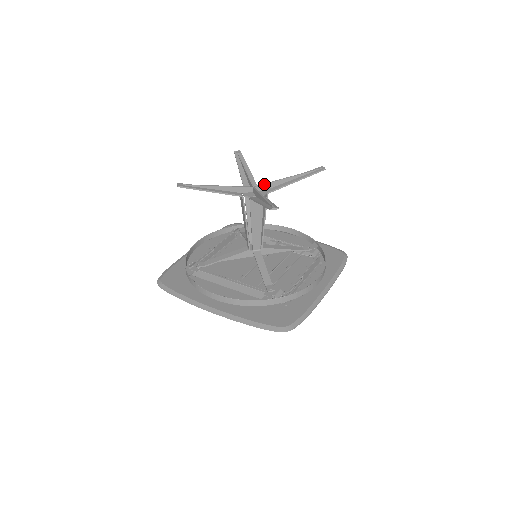
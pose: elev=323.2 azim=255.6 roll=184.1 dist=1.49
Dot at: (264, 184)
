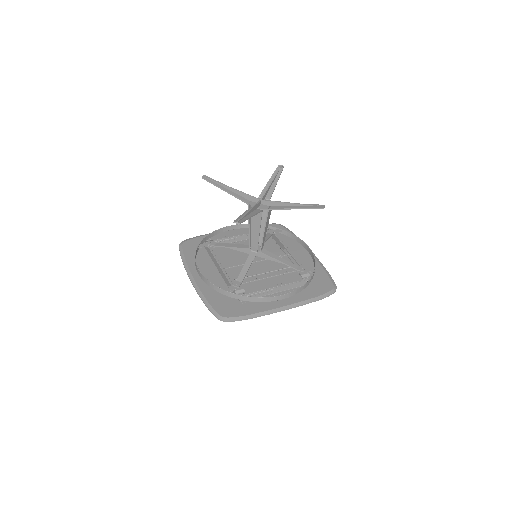
Dot at: (270, 201)
